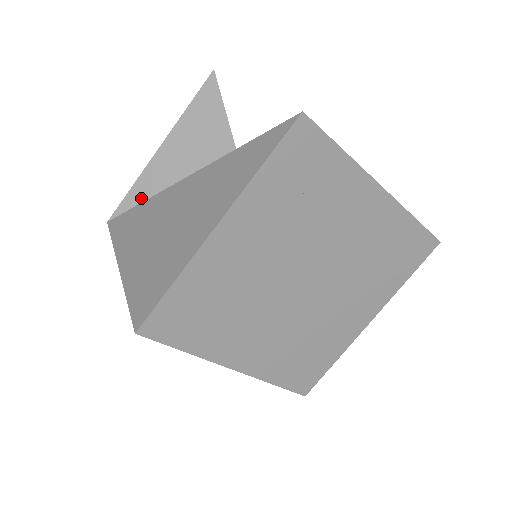
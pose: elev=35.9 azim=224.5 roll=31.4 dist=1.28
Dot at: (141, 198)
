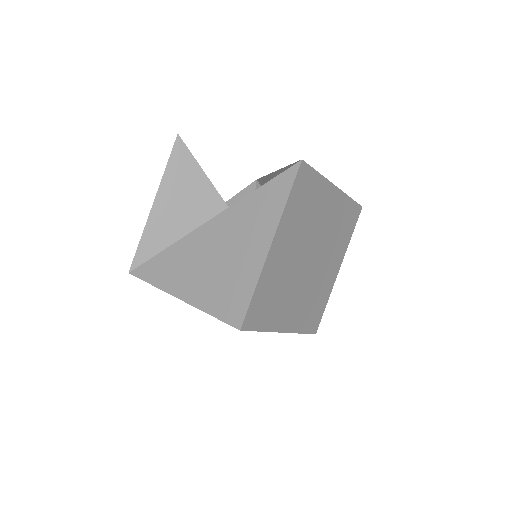
Dot at: (151, 245)
